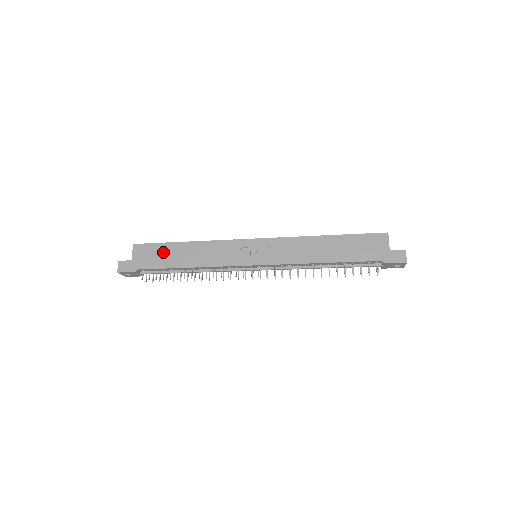
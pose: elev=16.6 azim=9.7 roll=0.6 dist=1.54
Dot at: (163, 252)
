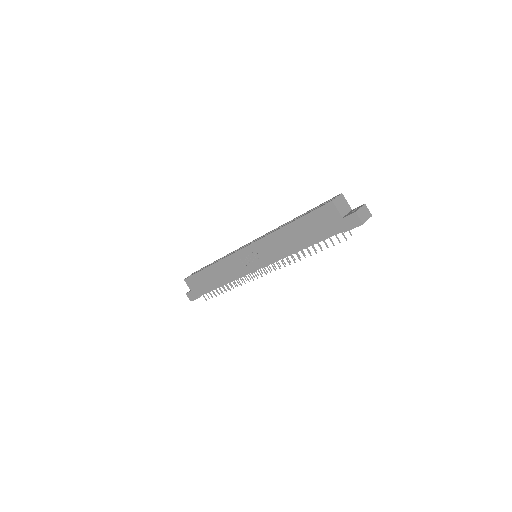
Dot at: (202, 279)
